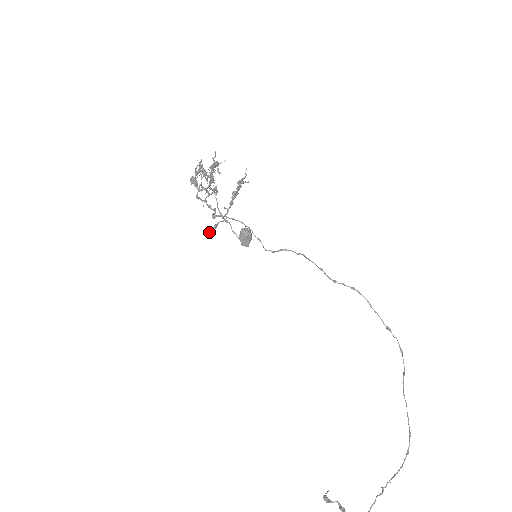
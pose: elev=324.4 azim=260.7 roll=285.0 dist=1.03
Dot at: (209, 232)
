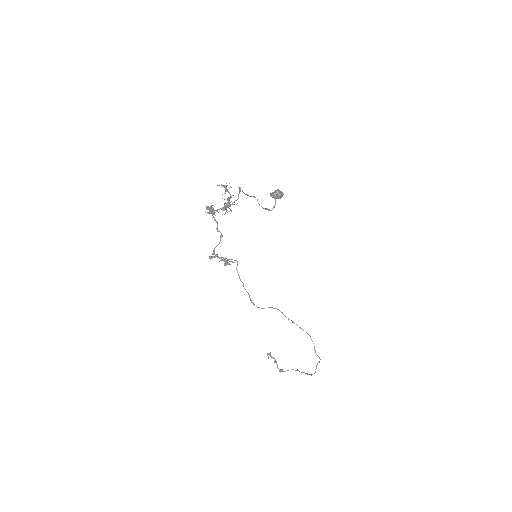
Dot at: occluded
